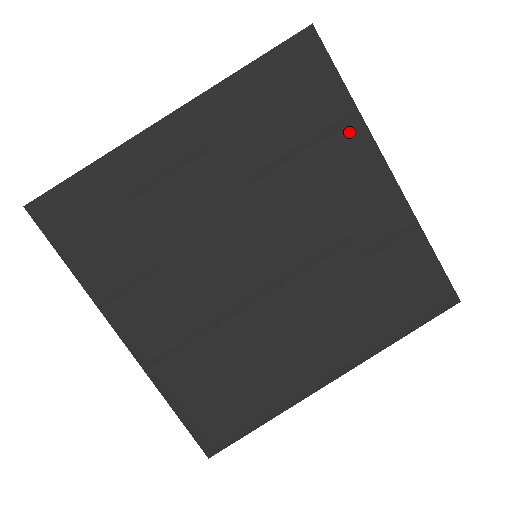
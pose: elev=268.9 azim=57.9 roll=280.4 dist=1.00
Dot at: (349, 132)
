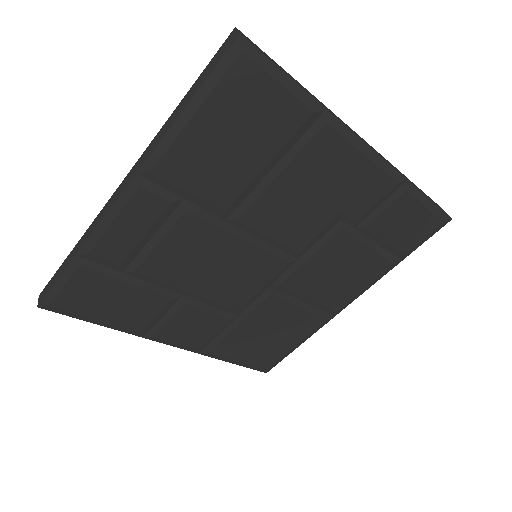
Dot at: (316, 132)
